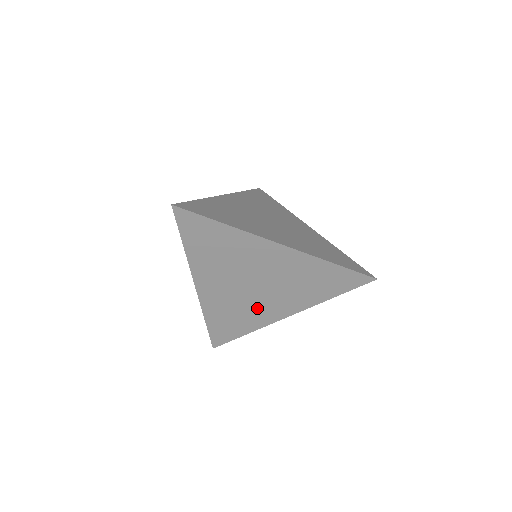
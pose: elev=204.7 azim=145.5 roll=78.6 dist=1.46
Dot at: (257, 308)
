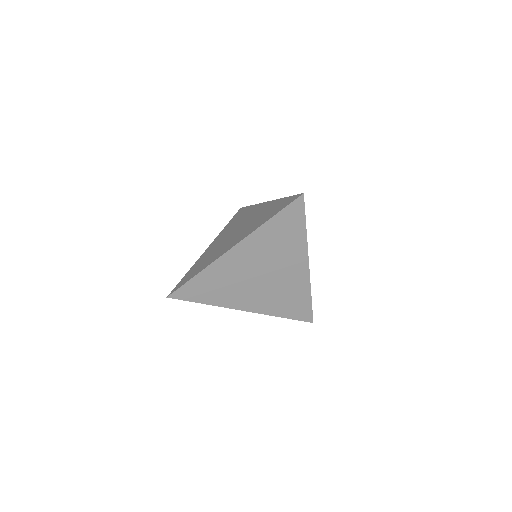
Dot at: (240, 291)
